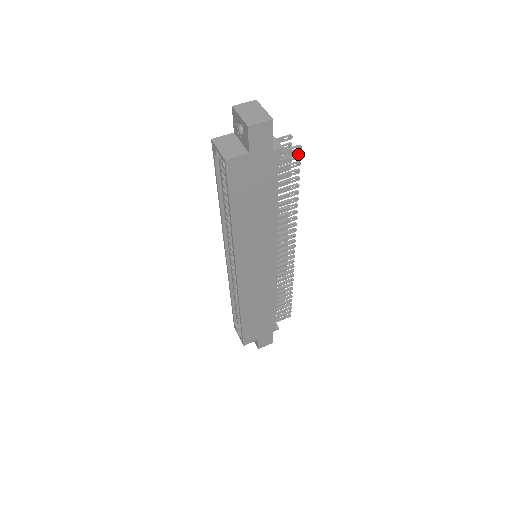
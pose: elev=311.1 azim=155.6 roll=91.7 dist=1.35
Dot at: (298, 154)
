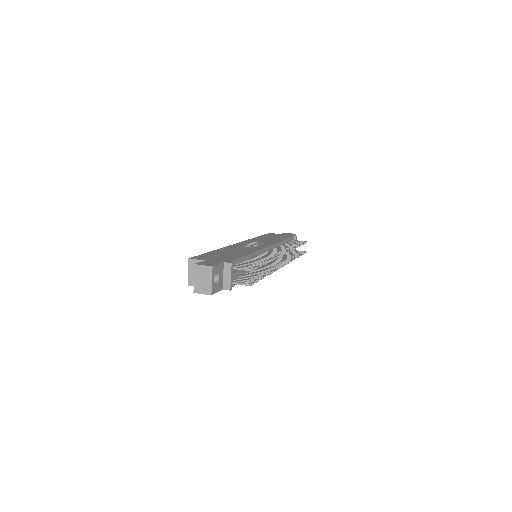
Dot at: occluded
